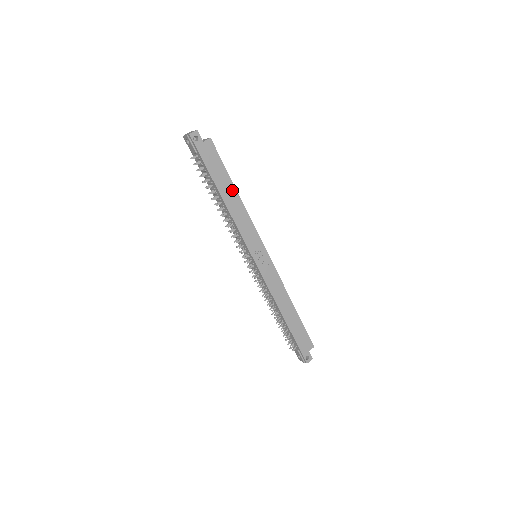
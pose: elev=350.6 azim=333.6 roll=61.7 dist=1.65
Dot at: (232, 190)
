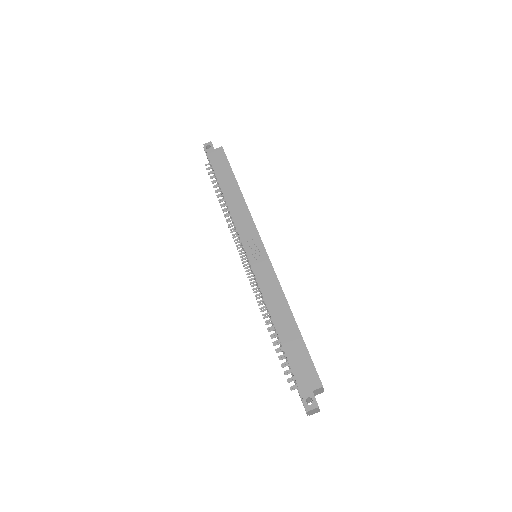
Dot at: (234, 186)
